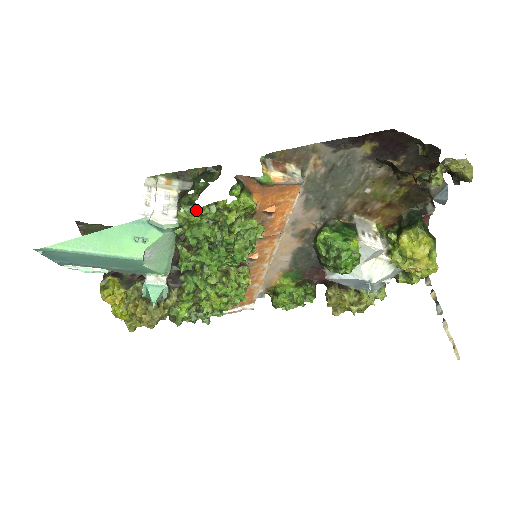
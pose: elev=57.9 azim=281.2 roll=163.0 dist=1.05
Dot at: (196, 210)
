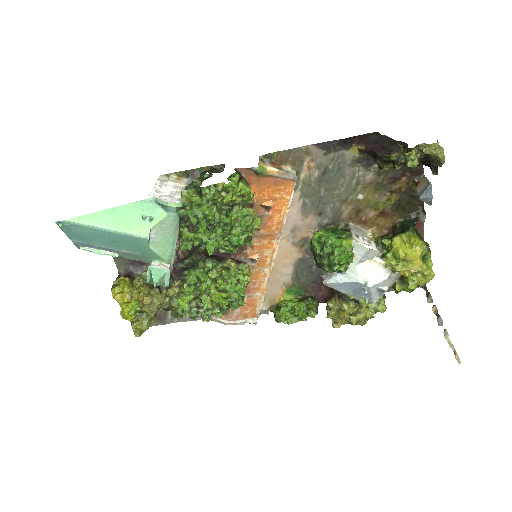
Dot at: (198, 193)
